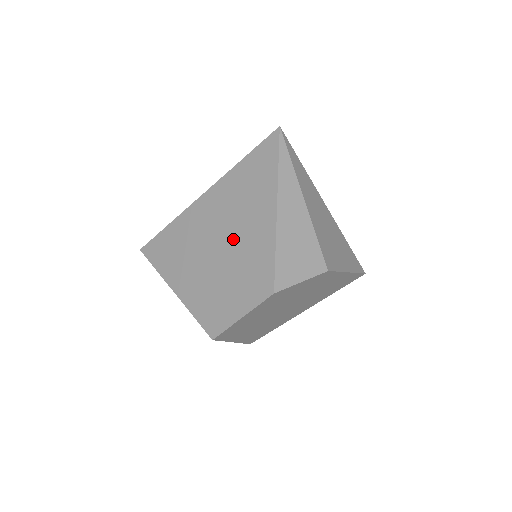
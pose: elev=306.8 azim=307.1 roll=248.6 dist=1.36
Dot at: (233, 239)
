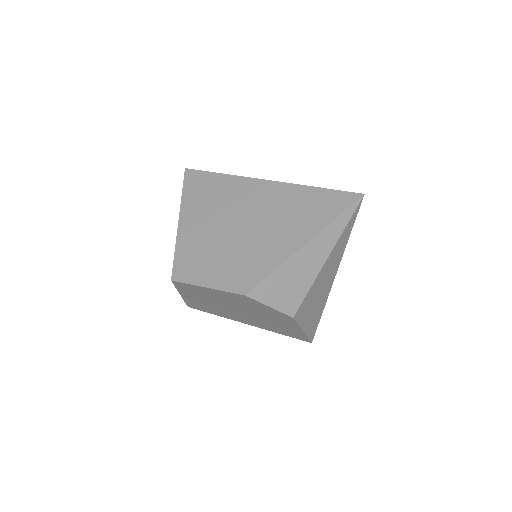
Dot at: (256, 231)
